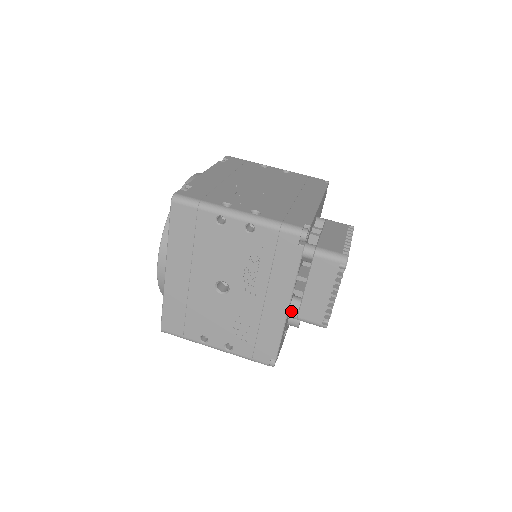
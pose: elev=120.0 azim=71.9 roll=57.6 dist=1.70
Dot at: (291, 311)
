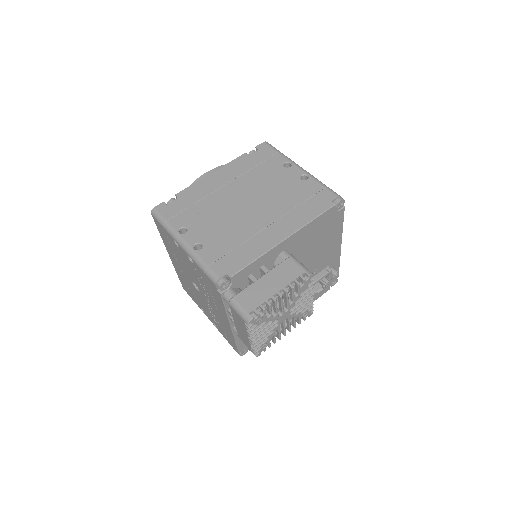
Dot at: (234, 330)
